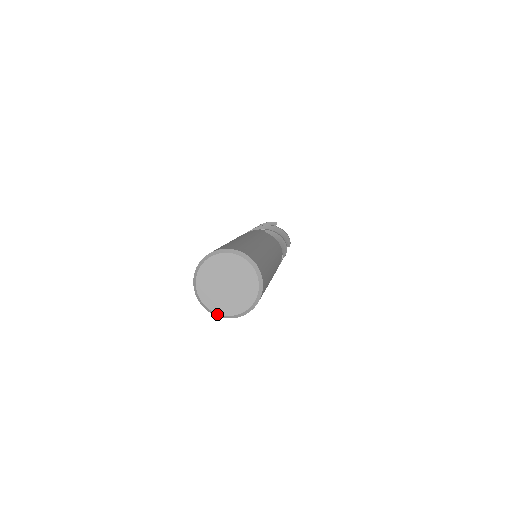
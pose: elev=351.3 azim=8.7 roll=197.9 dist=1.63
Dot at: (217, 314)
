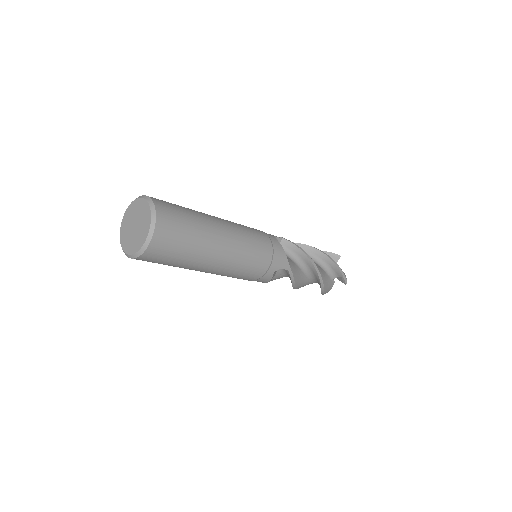
Dot at: (124, 252)
